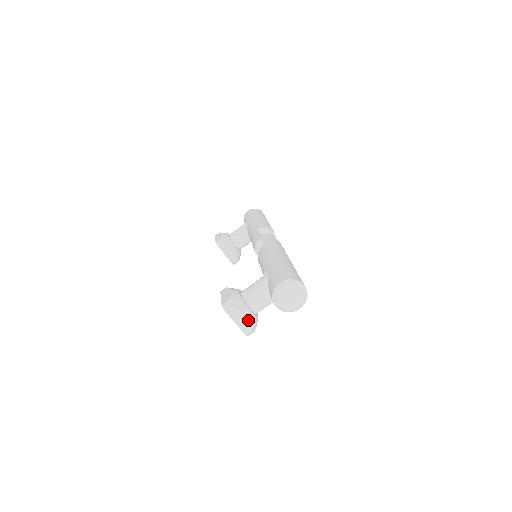
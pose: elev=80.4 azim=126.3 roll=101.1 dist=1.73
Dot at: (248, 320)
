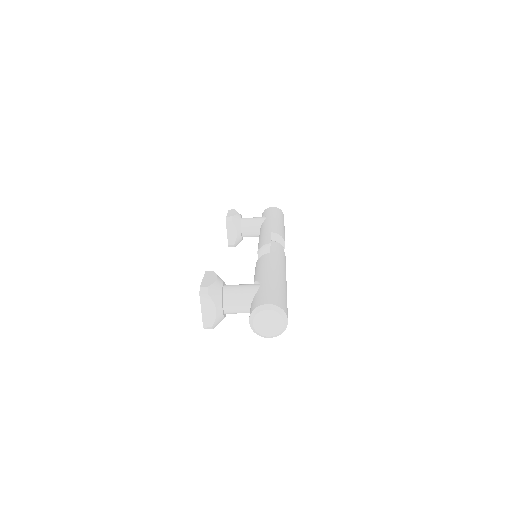
Dot at: (215, 316)
